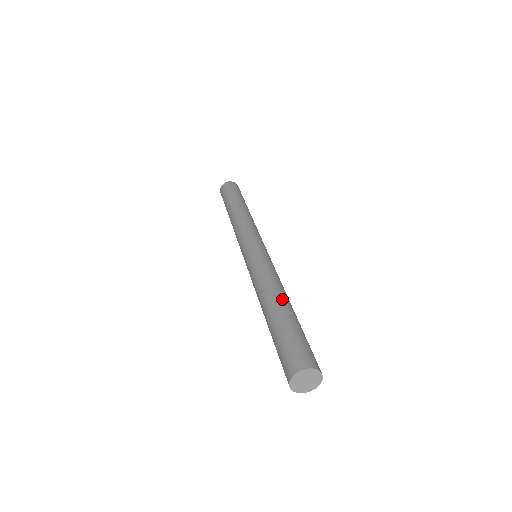
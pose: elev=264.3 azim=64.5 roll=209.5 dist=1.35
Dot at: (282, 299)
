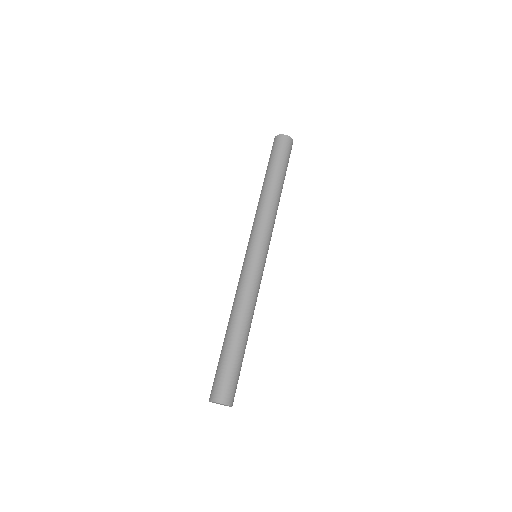
Dot at: (247, 330)
